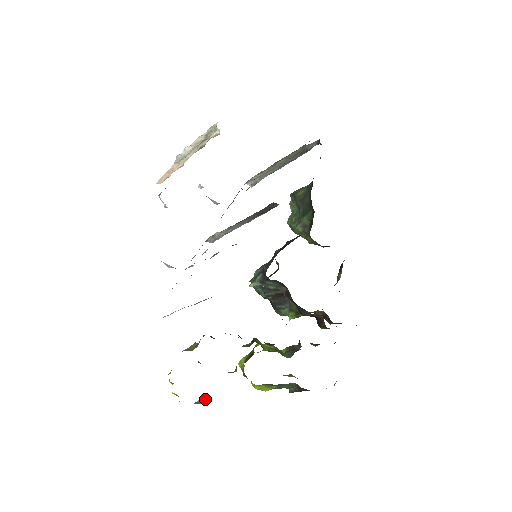
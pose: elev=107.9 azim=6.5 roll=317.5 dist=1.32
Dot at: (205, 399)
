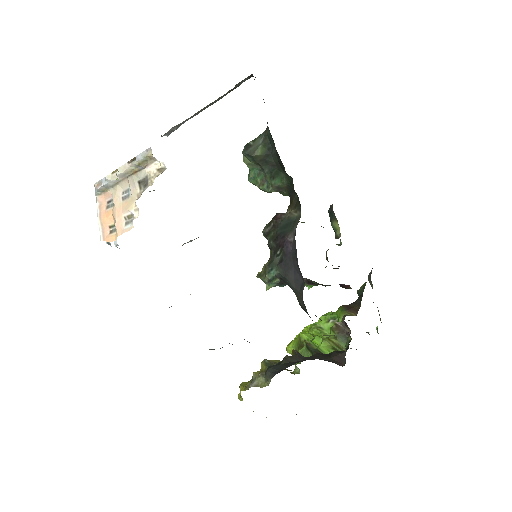
Dot at: (296, 414)
